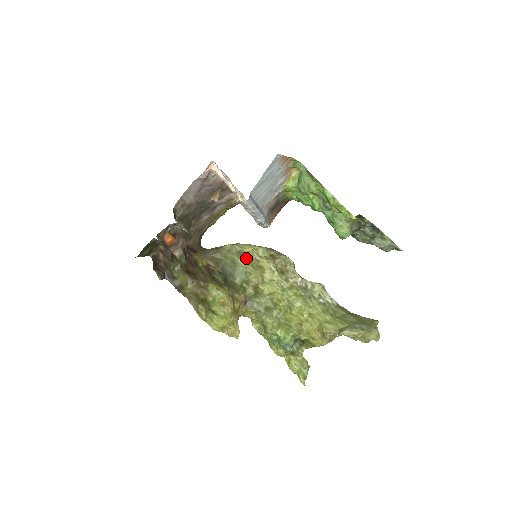
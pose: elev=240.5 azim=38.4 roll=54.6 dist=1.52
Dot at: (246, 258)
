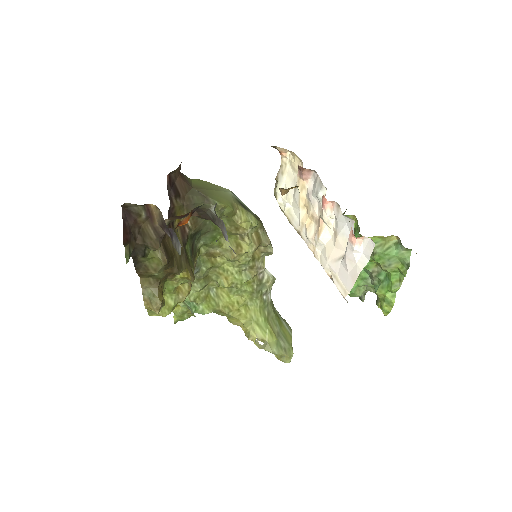
Dot at: (232, 230)
